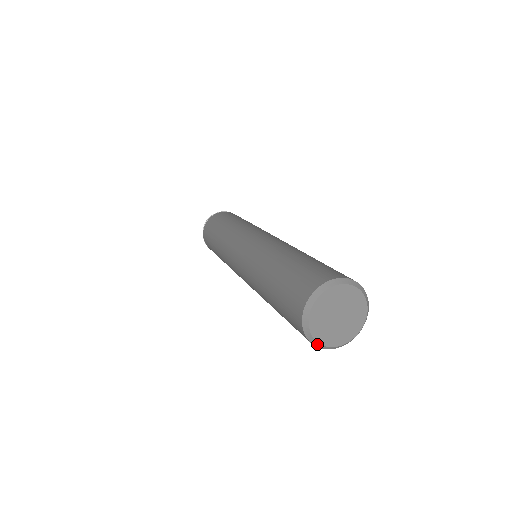
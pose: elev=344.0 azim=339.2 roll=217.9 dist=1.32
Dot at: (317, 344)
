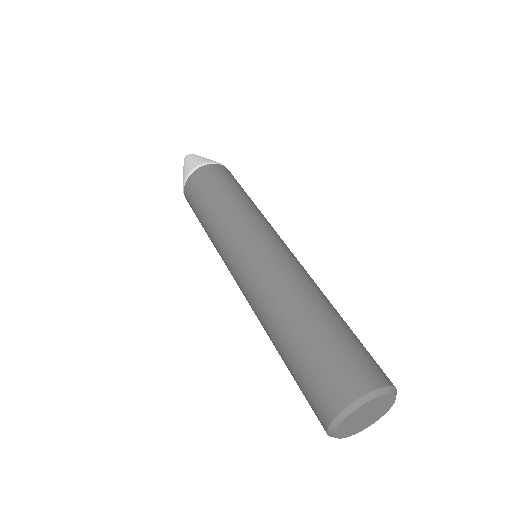
Dot at: (367, 426)
